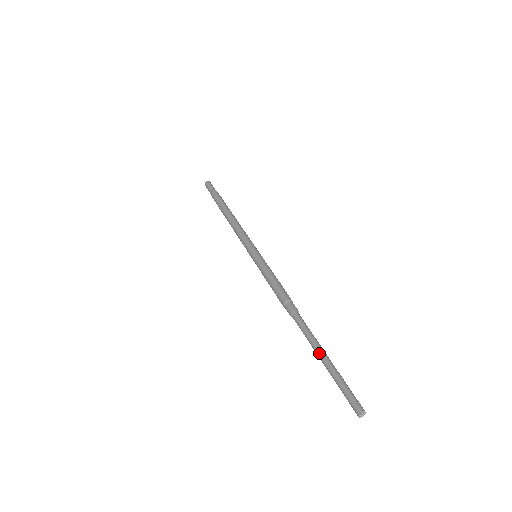
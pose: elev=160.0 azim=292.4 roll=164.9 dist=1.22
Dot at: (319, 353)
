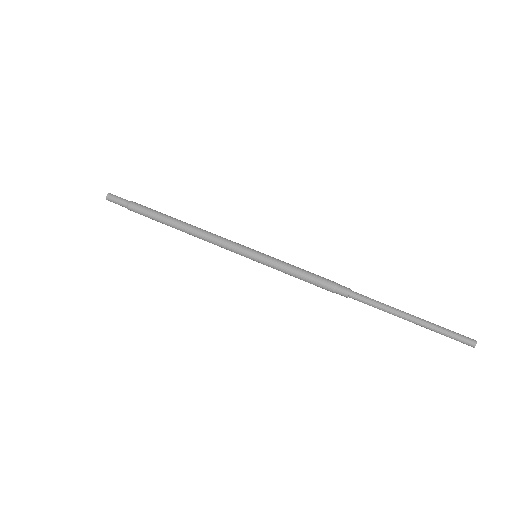
Dot at: (405, 315)
